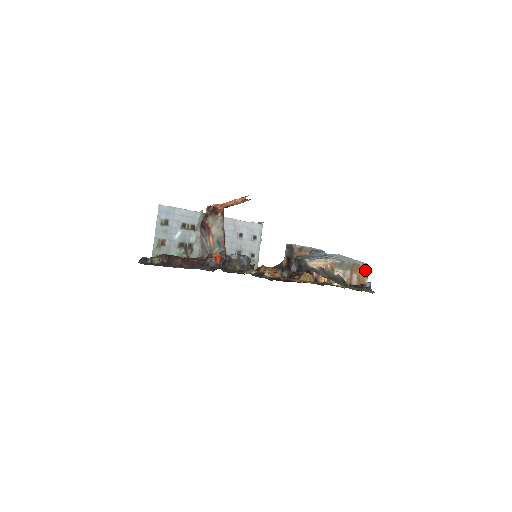
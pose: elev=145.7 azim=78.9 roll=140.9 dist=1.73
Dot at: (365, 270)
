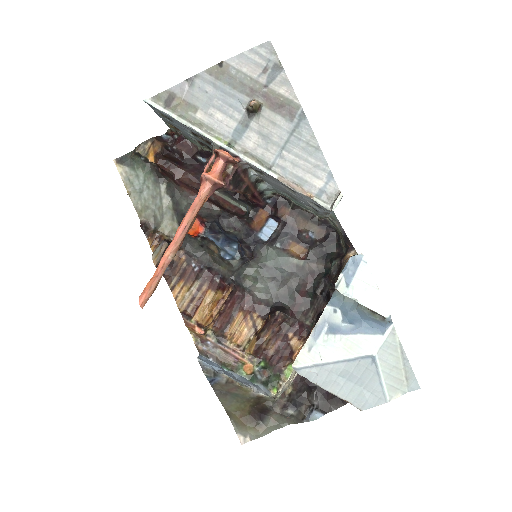
Dot at: (358, 403)
